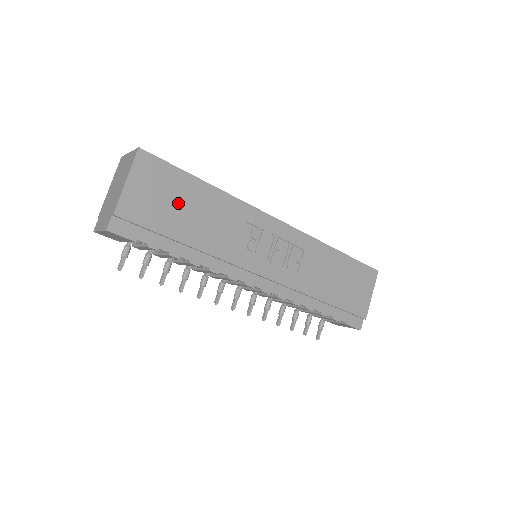
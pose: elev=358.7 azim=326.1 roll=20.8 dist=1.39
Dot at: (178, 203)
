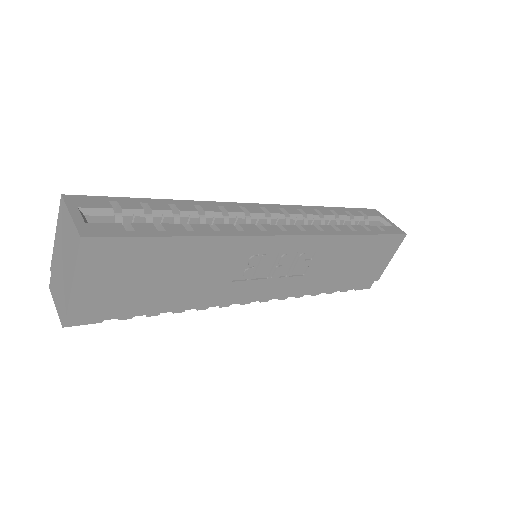
Dot at: (149, 272)
